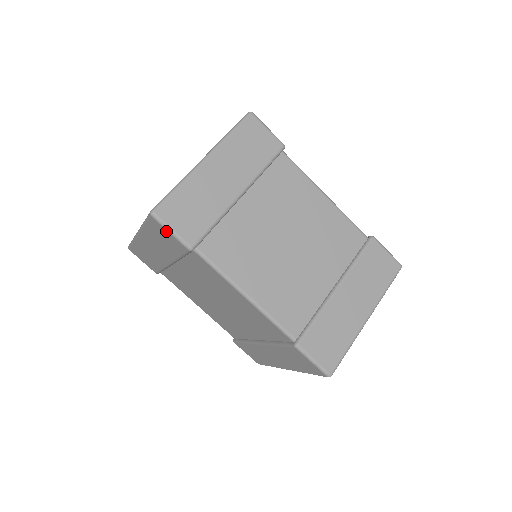
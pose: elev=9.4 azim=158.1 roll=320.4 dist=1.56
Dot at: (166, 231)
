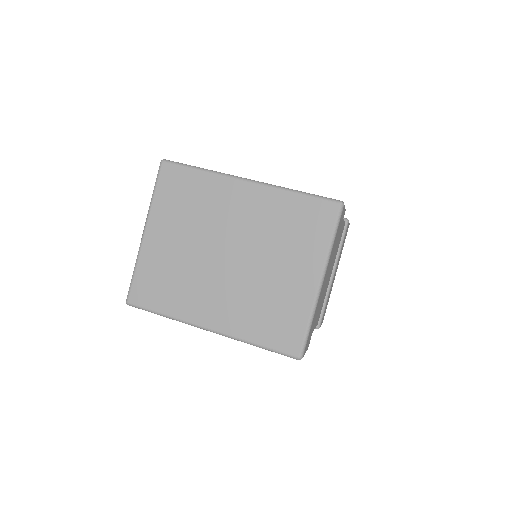
Dot at: occluded
